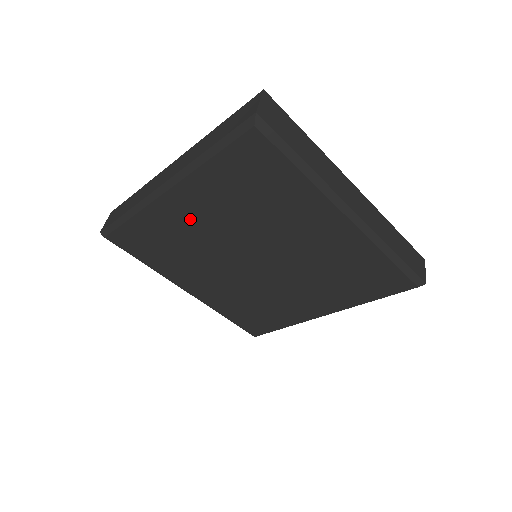
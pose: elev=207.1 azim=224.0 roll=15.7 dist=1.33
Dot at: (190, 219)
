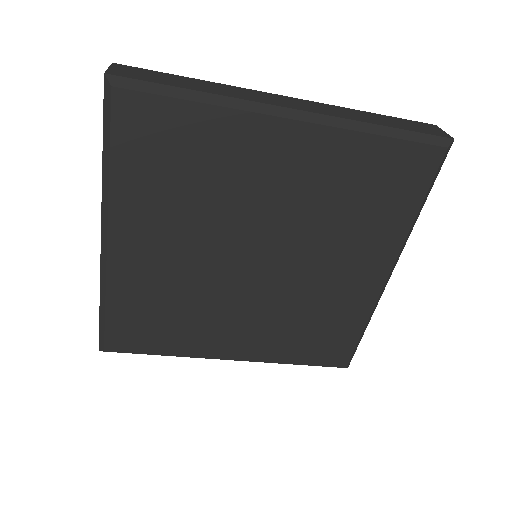
Dot at: (268, 167)
